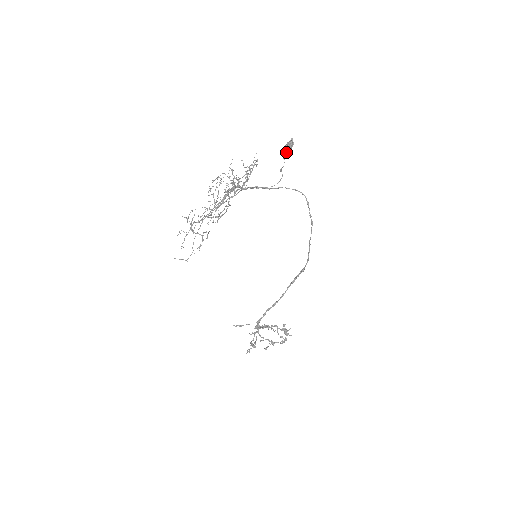
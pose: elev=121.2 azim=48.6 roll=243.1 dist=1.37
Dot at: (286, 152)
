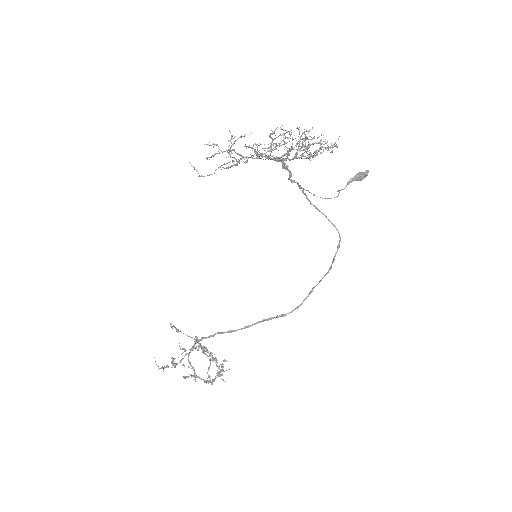
Dot at: (353, 180)
